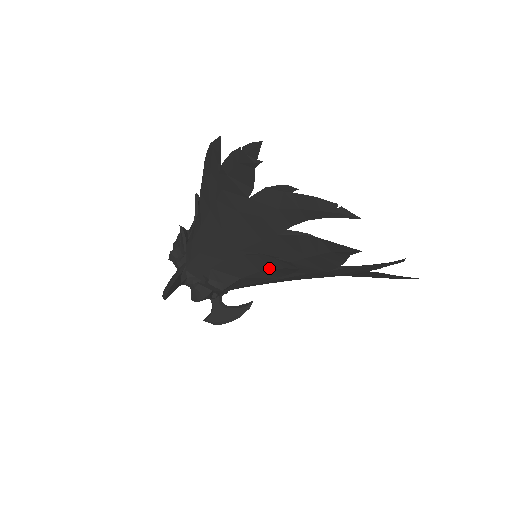
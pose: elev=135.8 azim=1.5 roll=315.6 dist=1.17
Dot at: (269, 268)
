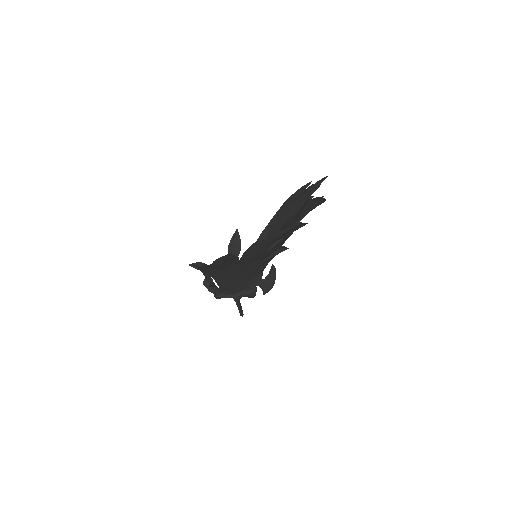
Dot at: occluded
